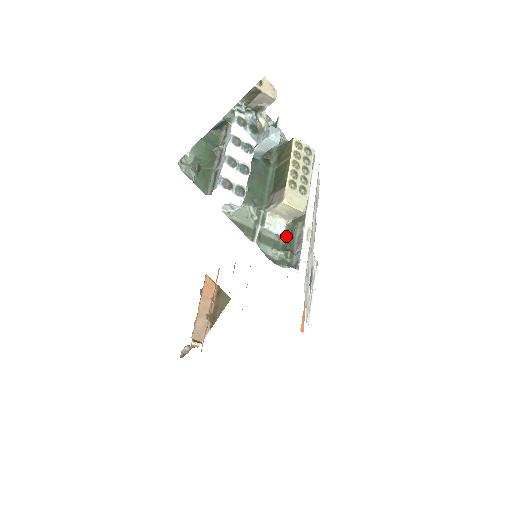
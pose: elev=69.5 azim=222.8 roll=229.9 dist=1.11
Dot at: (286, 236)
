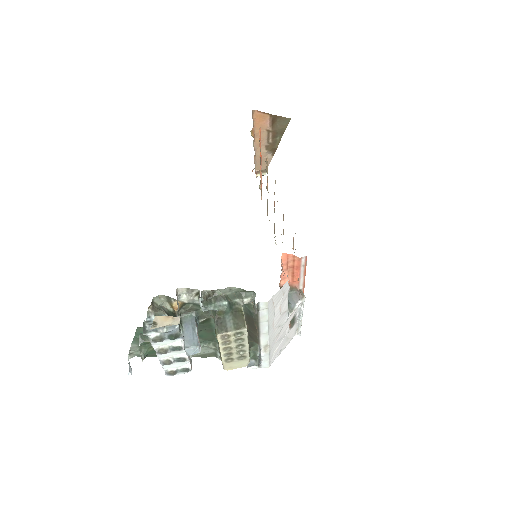
Dot at: occluded
